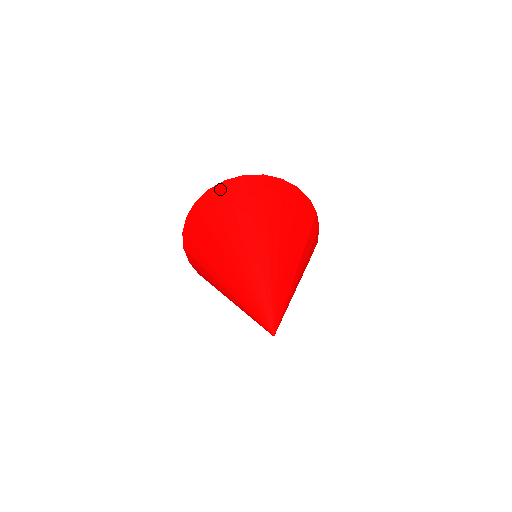
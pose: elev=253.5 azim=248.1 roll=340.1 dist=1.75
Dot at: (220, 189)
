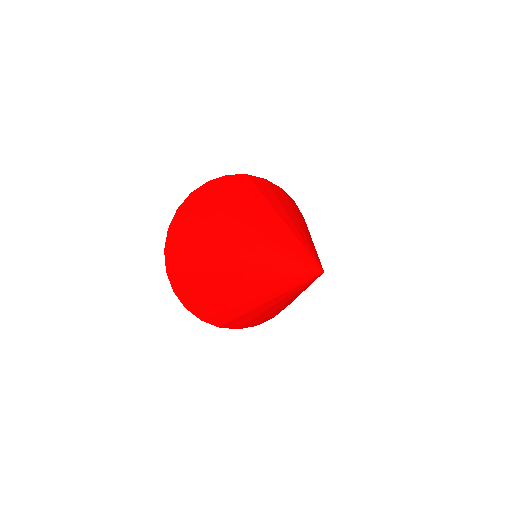
Dot at: (189, 201)
